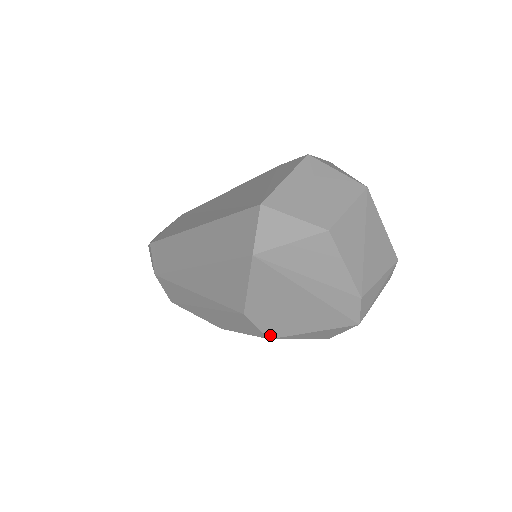
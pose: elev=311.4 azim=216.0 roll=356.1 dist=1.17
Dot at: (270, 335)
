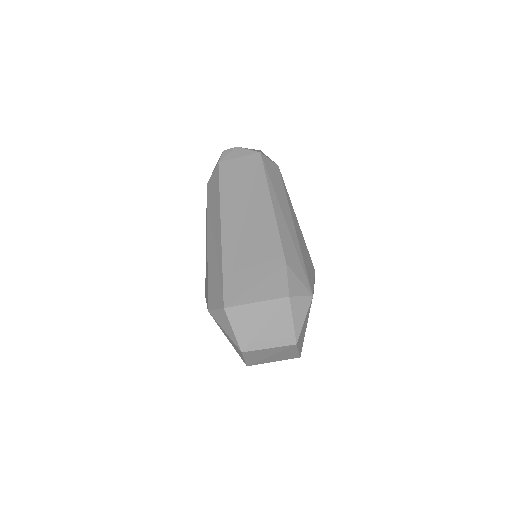
Dot at: occluded
